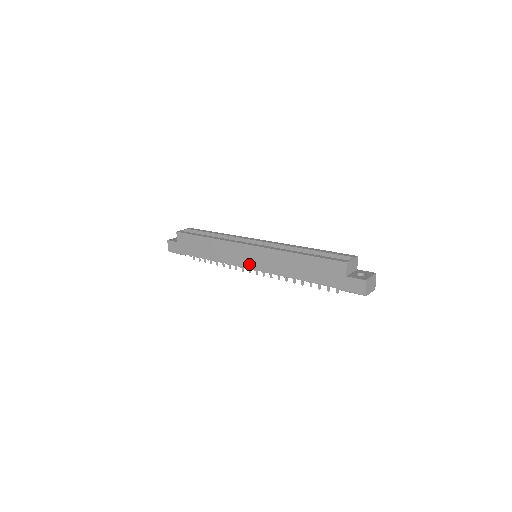
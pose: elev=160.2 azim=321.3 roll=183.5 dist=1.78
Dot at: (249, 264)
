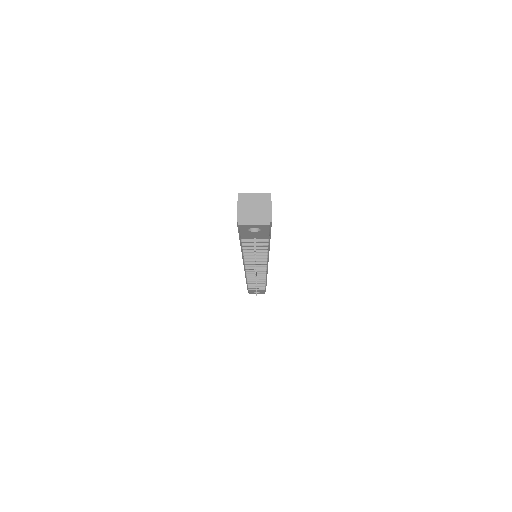
Dot at: occluded
